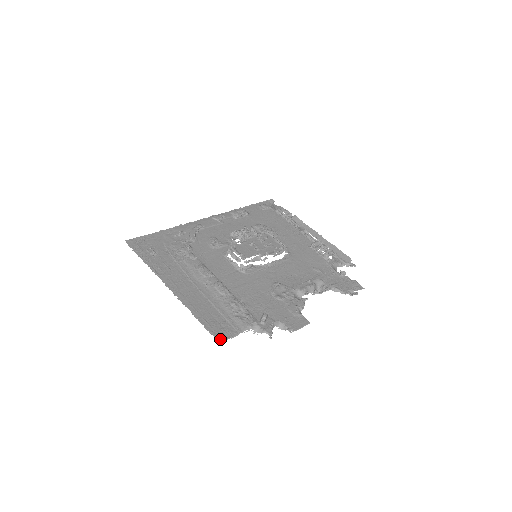
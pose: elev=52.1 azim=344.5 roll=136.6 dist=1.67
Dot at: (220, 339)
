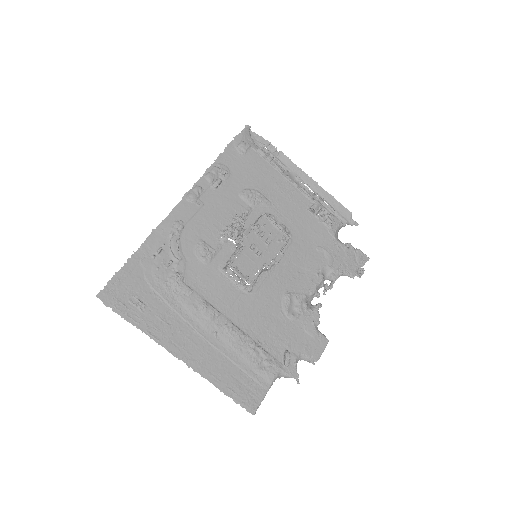
Dot at: (253, 410)
